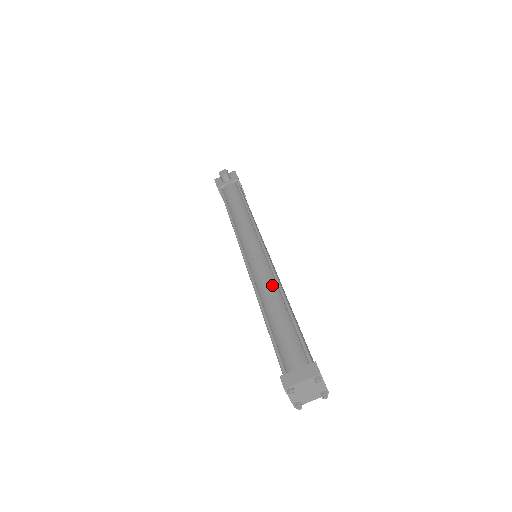
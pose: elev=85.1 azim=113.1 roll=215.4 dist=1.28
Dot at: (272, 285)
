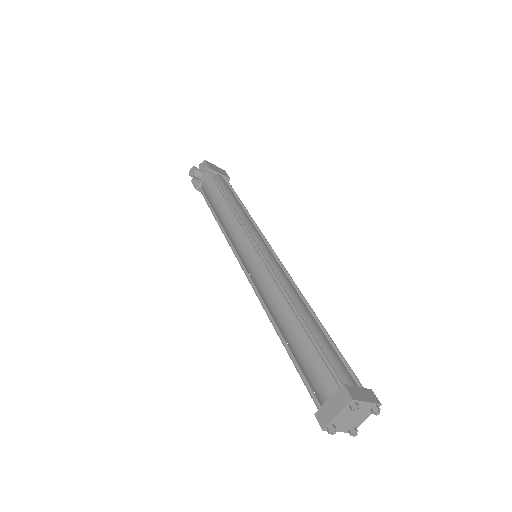
Dot at: (276, 294)
